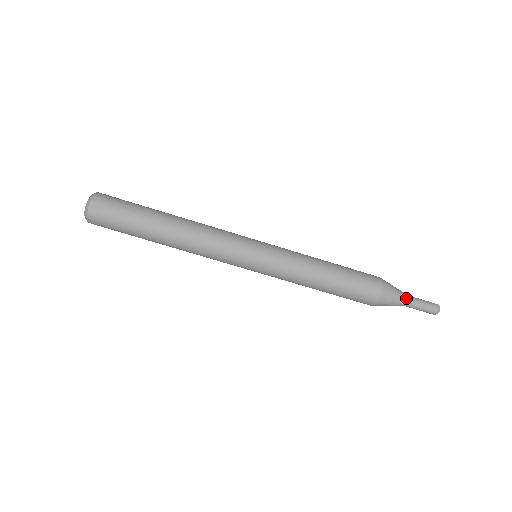
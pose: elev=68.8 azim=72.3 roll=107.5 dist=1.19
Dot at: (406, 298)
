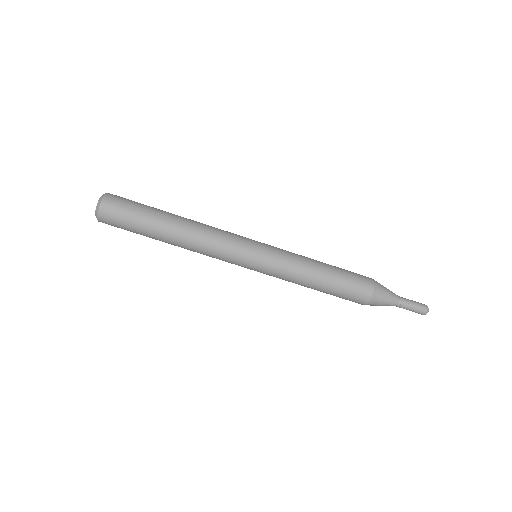
Dot at: (396, 302)
